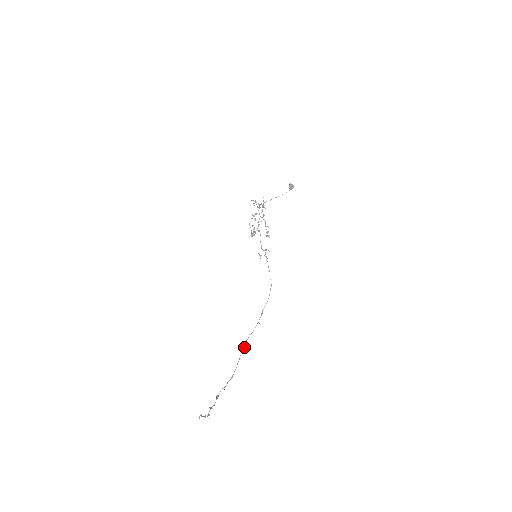
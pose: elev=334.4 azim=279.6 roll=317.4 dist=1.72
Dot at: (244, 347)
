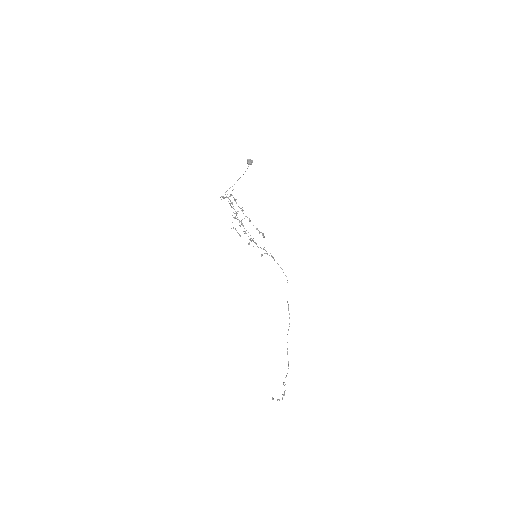
Dot at: occluded
